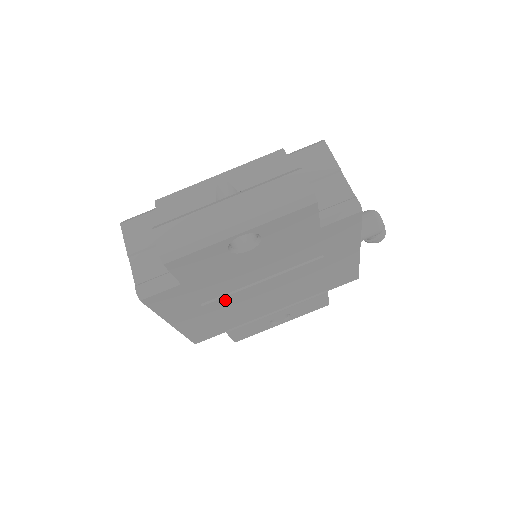
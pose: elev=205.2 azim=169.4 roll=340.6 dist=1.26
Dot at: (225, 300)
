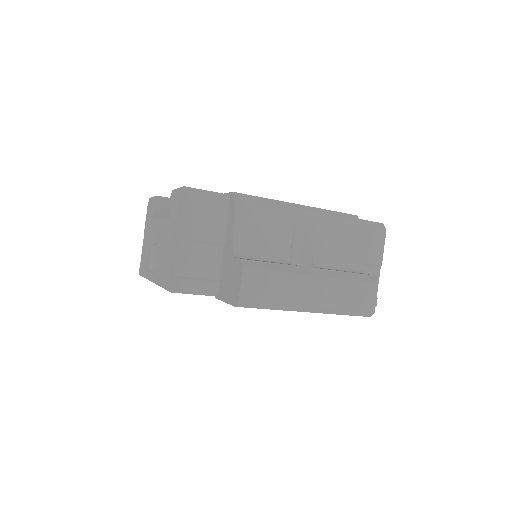
Dot at: occluded
